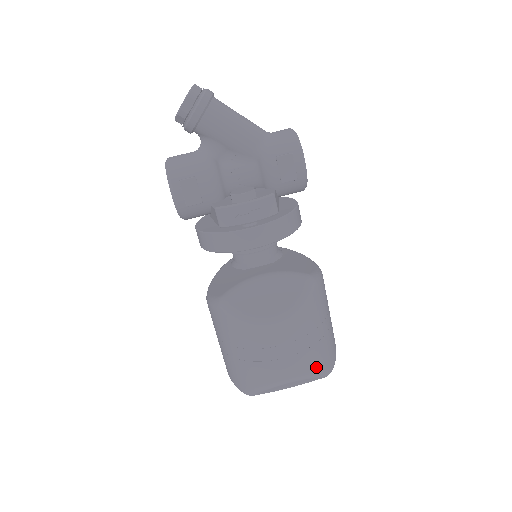
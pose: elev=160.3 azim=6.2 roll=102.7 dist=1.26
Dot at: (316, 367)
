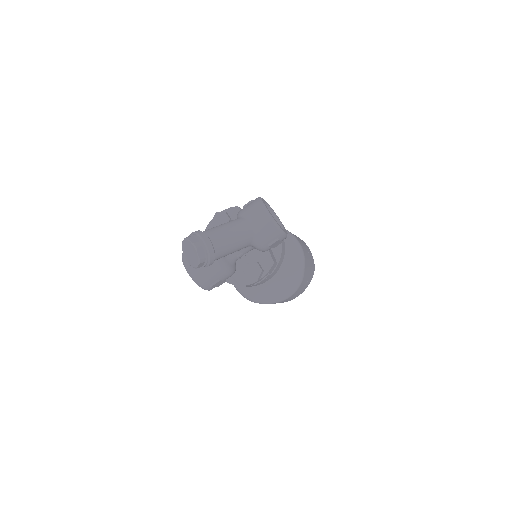
Dot at: occluded
